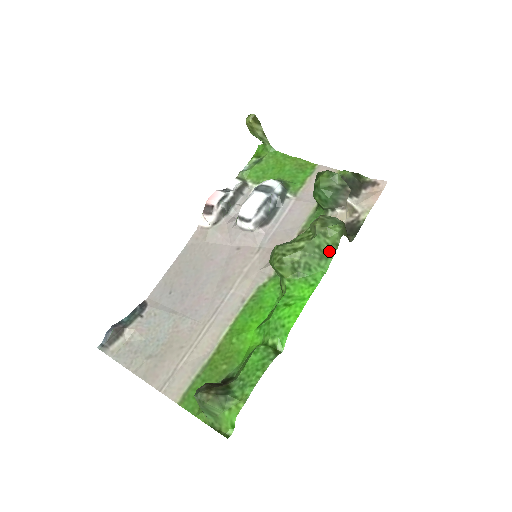
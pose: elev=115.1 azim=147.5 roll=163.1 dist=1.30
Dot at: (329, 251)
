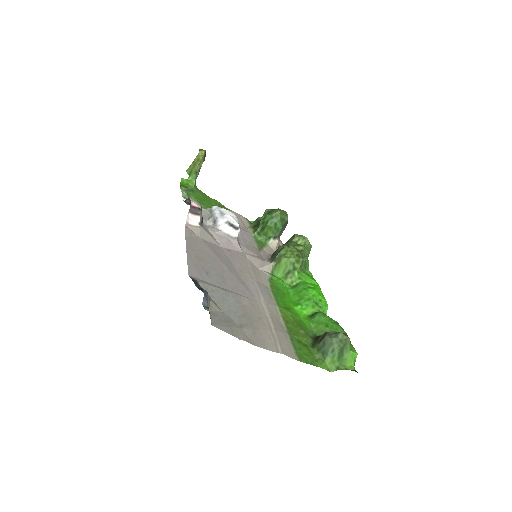
Dot at: occluded
